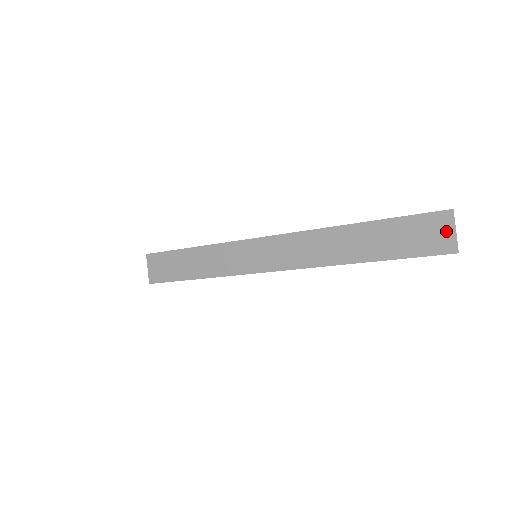
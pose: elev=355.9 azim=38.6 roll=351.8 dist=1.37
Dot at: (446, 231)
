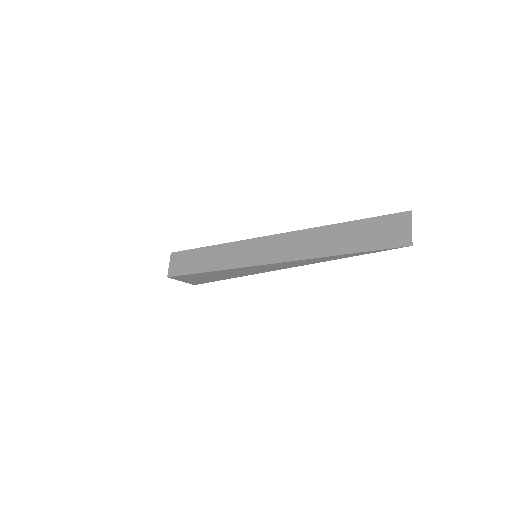
Dot at: (404, 228)
